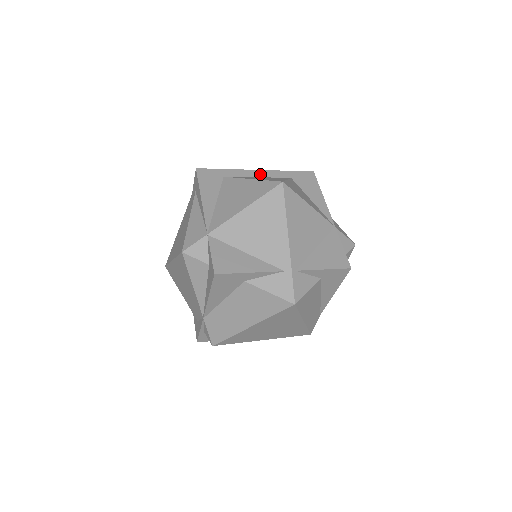
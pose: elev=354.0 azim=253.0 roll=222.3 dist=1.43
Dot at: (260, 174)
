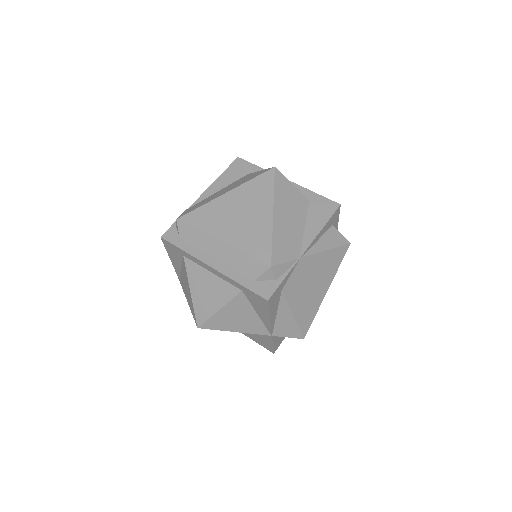
Dot at: (213, 272)
